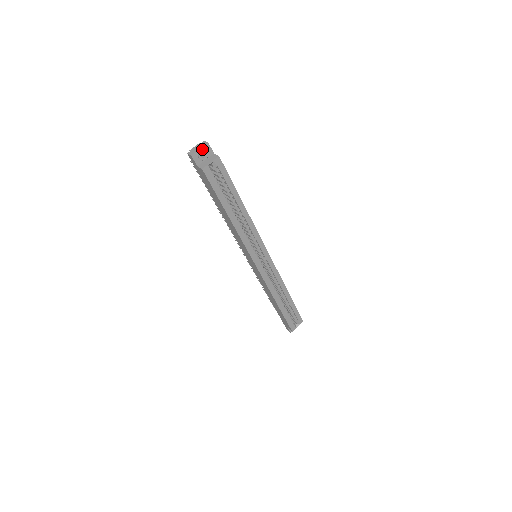
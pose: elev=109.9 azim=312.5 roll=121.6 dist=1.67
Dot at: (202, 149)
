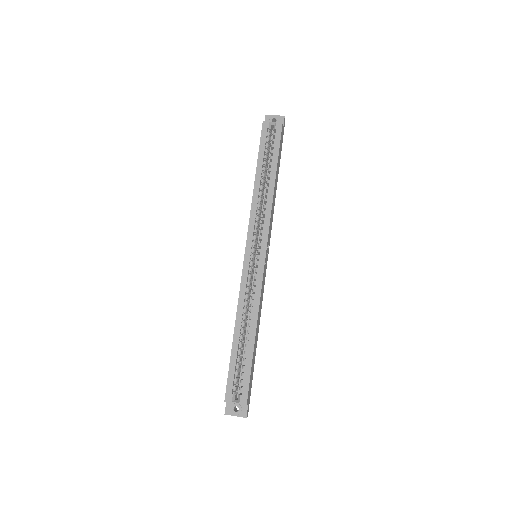
Dot at: (277, 116)
